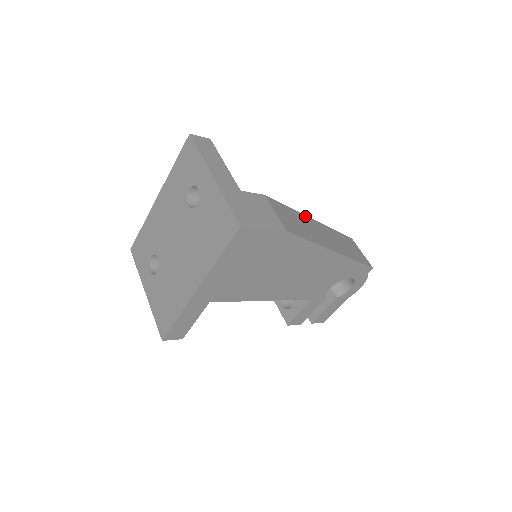
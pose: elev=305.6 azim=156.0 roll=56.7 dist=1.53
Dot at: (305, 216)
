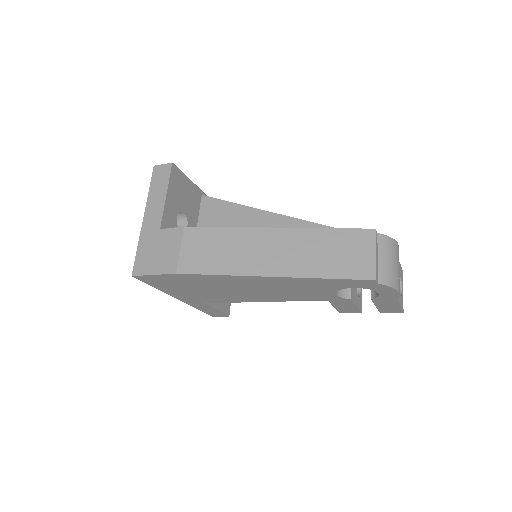
Dot at: (254, 229)
